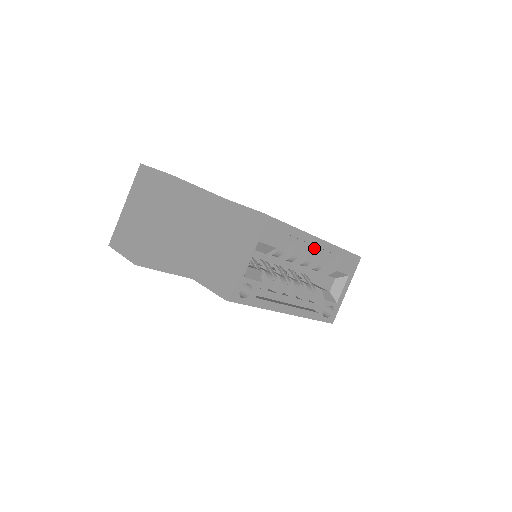
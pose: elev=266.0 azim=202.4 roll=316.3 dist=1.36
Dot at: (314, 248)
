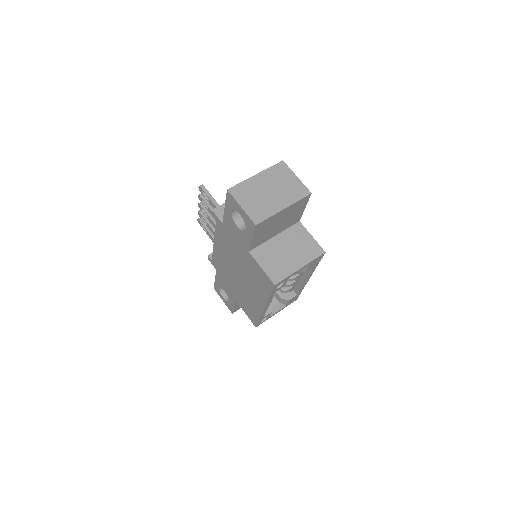
Dot at: (298, 281)
